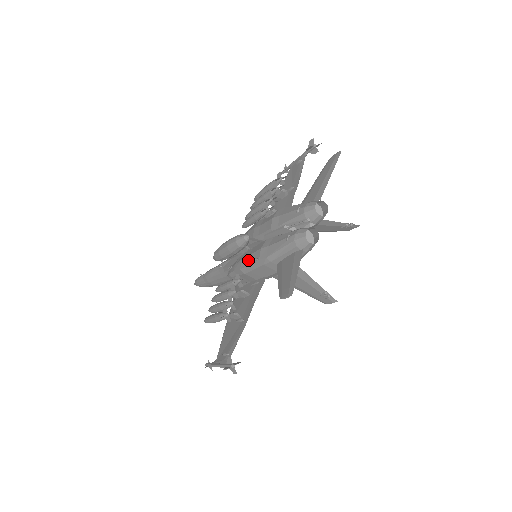
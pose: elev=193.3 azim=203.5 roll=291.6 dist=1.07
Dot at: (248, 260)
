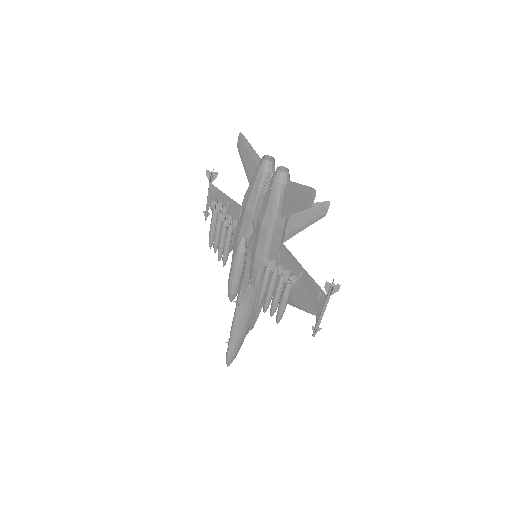
Dot at: (260, 246)
